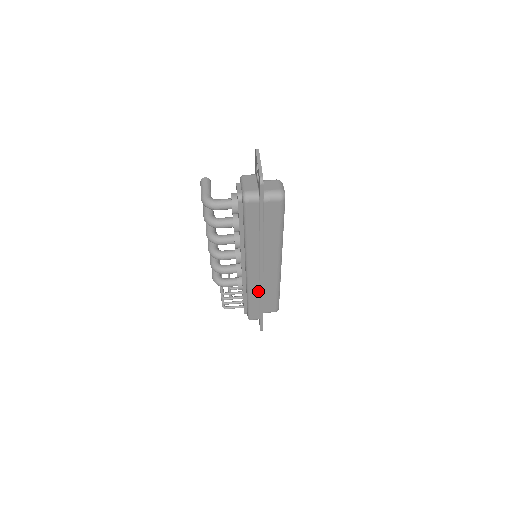
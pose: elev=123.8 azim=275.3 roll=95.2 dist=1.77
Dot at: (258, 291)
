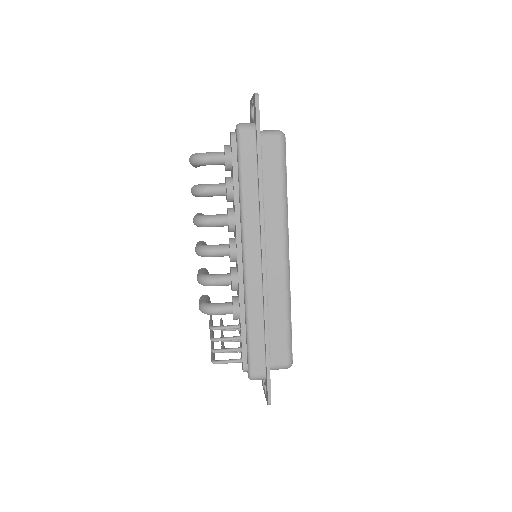
Dot at: (261, 306)
